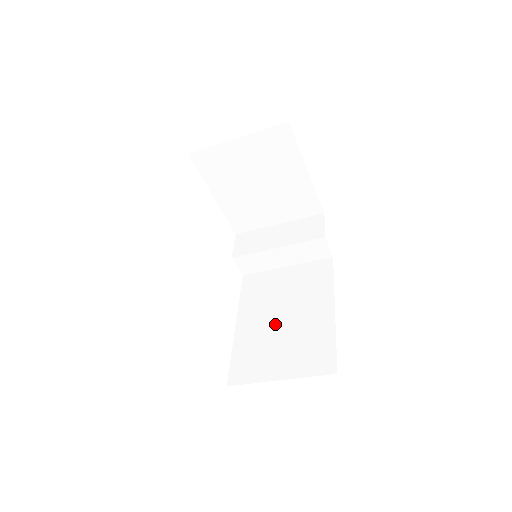
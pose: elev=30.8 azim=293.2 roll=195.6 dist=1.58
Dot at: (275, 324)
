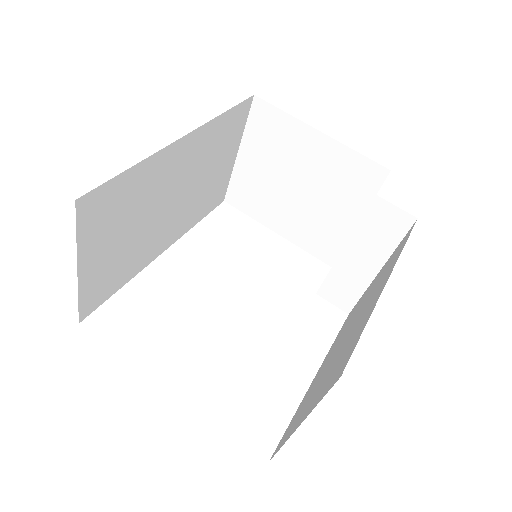
Dot at: (336, 350)
